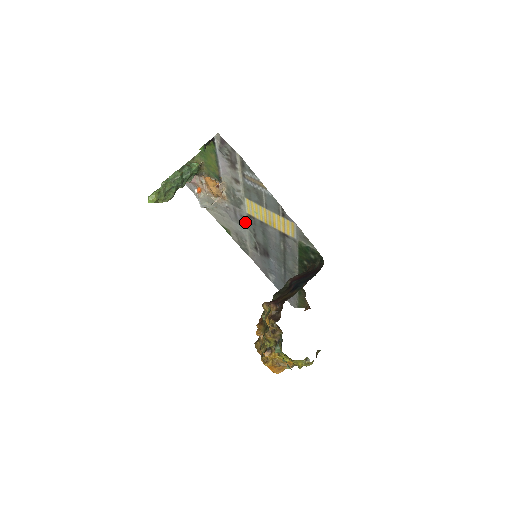
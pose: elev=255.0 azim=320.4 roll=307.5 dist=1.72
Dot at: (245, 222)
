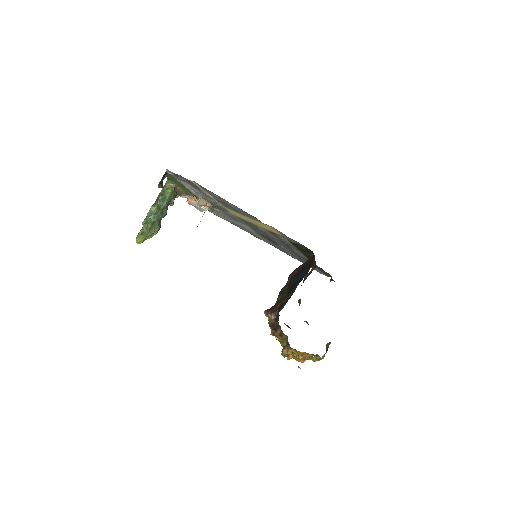
Dot at: (240, 221)
